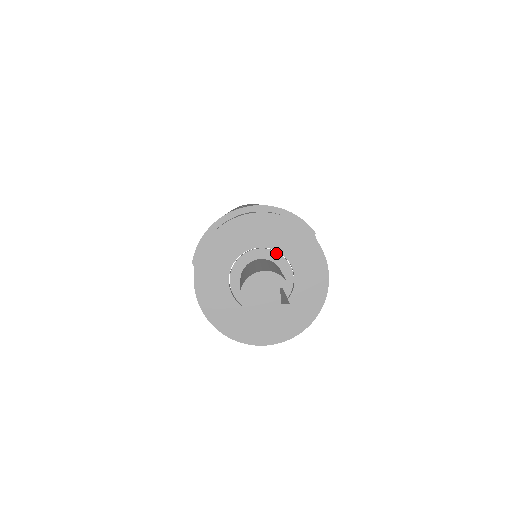
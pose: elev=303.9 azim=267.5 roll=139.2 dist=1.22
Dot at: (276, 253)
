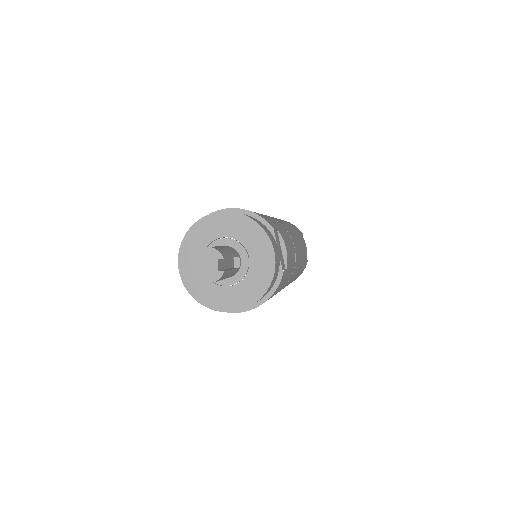
Dot at: (236, 242)
